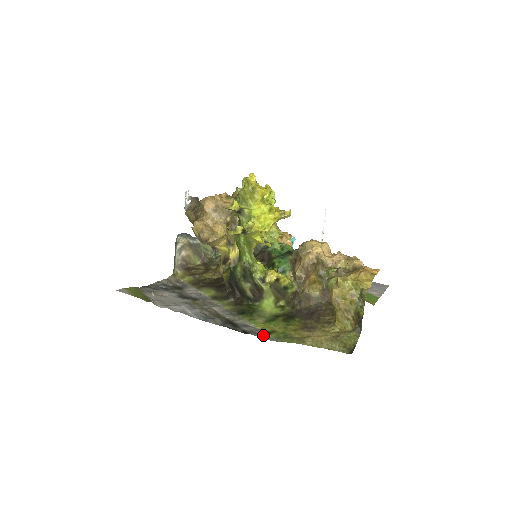
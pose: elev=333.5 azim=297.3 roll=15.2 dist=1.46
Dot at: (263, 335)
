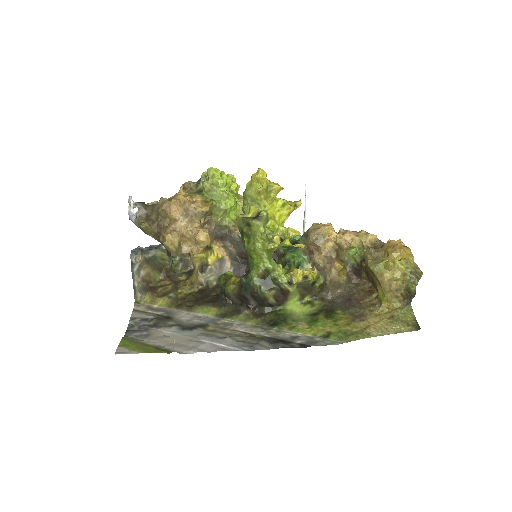
Dot at: (323, 341)
